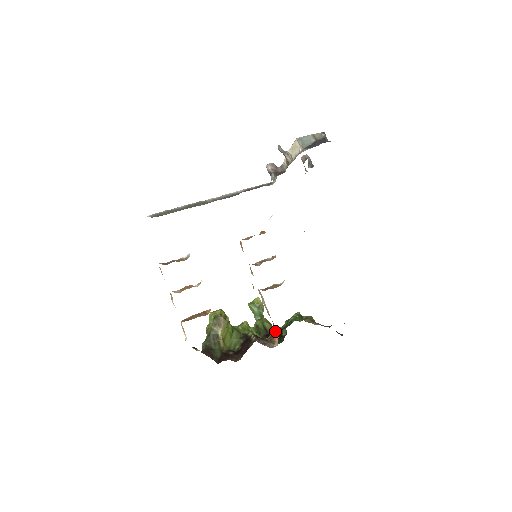
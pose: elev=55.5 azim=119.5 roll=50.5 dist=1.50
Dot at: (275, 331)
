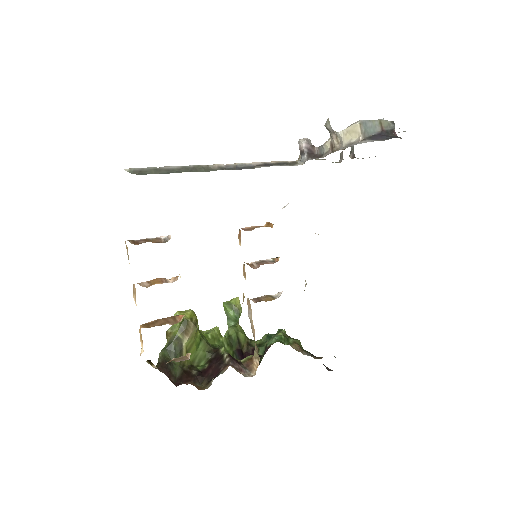
Dot at: (255, 355)
